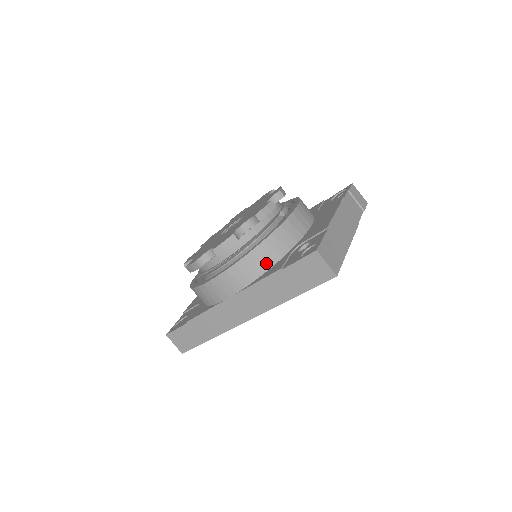
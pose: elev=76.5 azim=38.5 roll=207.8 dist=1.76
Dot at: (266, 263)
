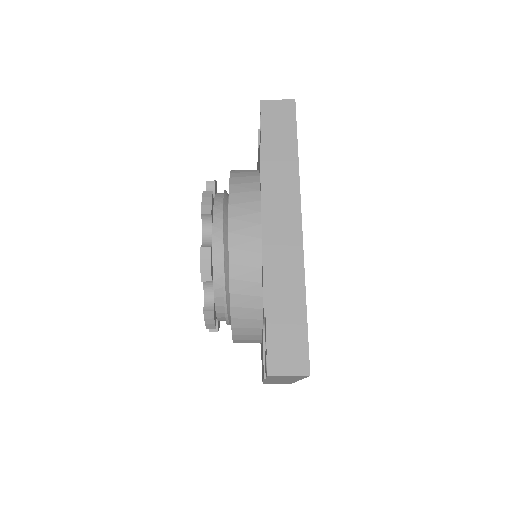
Dot at: (252, 177)
